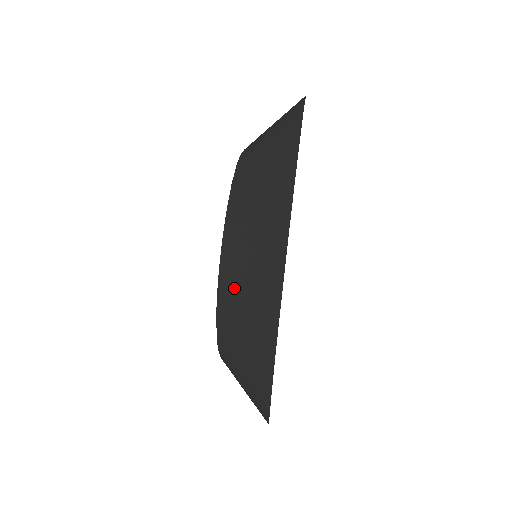
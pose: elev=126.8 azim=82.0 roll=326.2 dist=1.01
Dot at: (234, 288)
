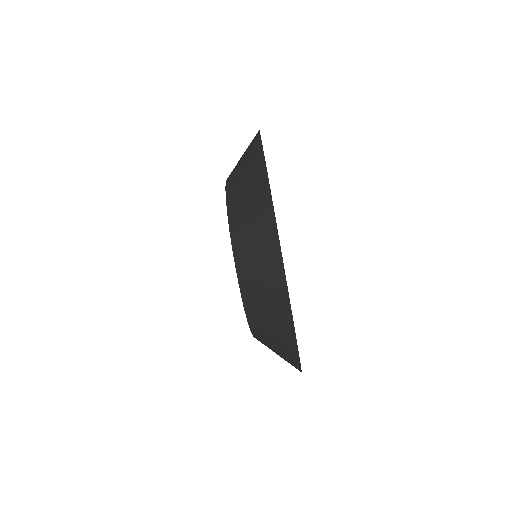
Dot at: (257, 310)
